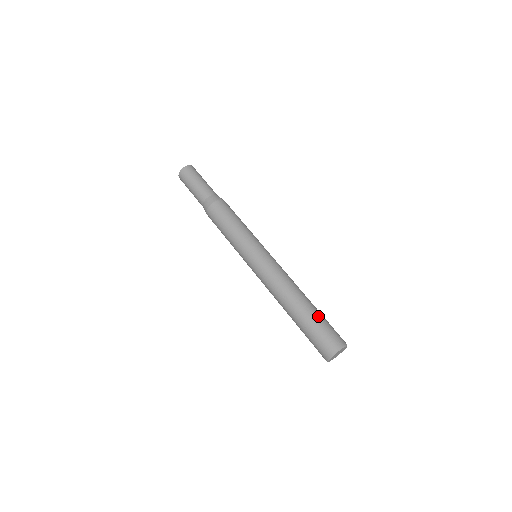
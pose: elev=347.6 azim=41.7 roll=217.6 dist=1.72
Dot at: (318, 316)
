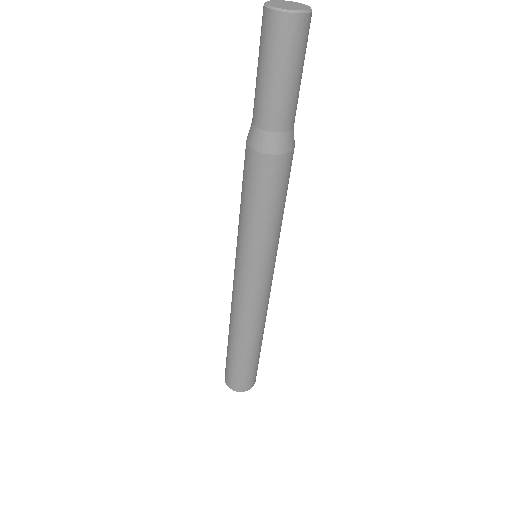
Dot at: occluded
